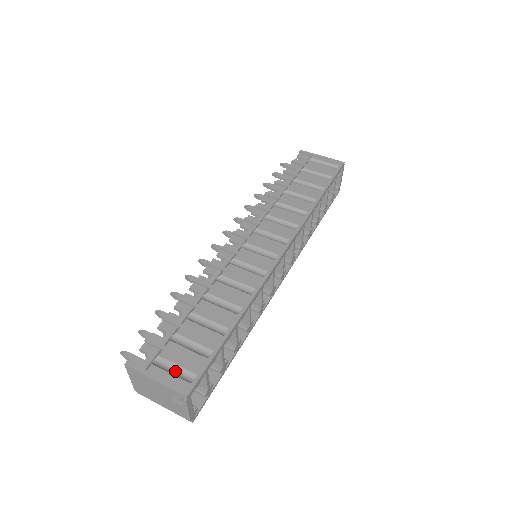
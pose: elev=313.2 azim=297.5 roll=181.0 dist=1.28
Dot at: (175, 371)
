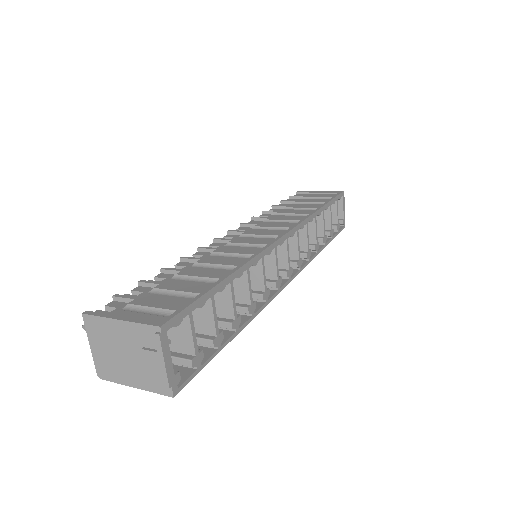
Dot at: (148, 313)
